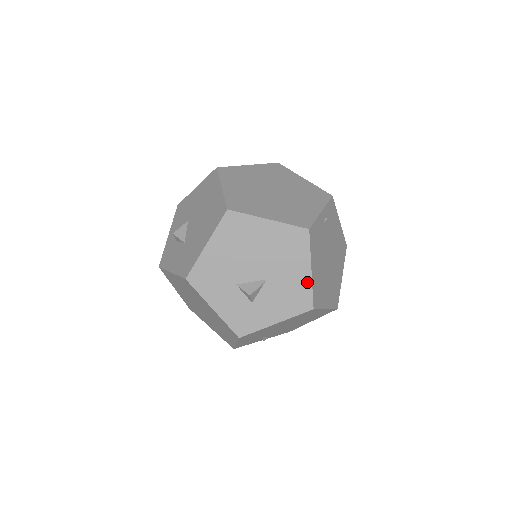
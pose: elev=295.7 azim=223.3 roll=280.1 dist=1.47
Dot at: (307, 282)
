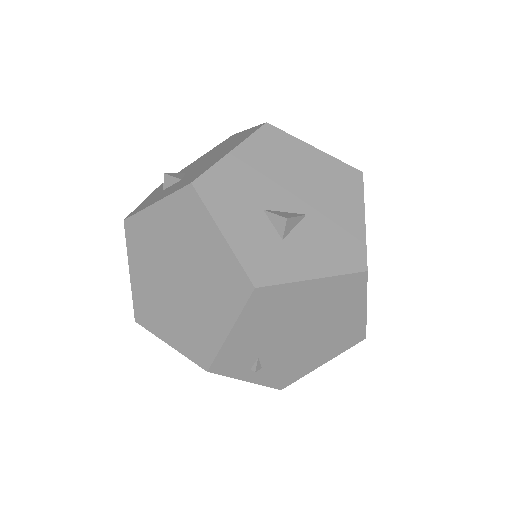
Dot at: (359, 232)
